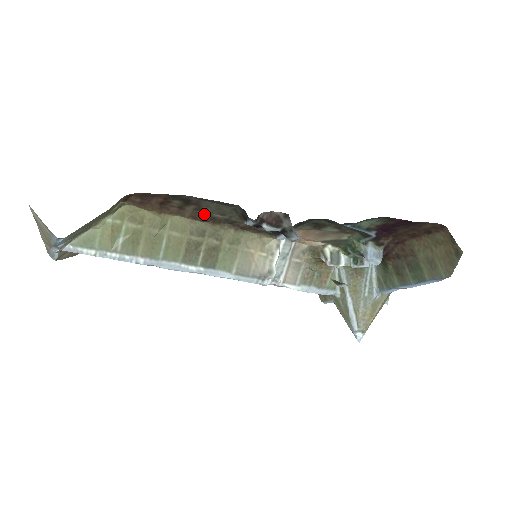
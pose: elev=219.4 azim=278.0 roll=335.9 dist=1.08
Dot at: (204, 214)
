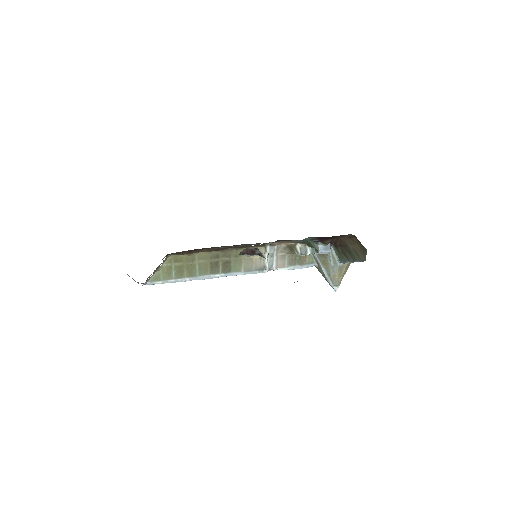
Dot at: (214, 248)
